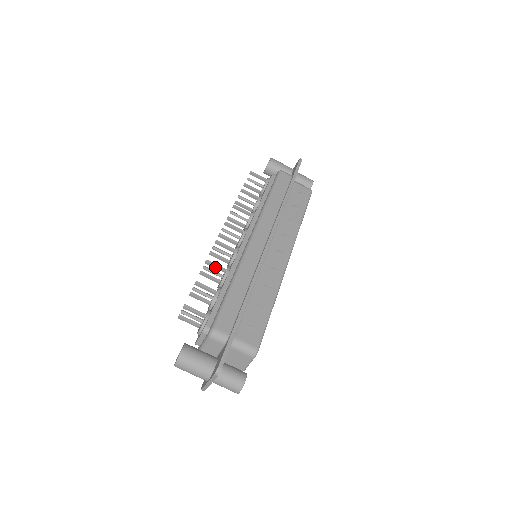
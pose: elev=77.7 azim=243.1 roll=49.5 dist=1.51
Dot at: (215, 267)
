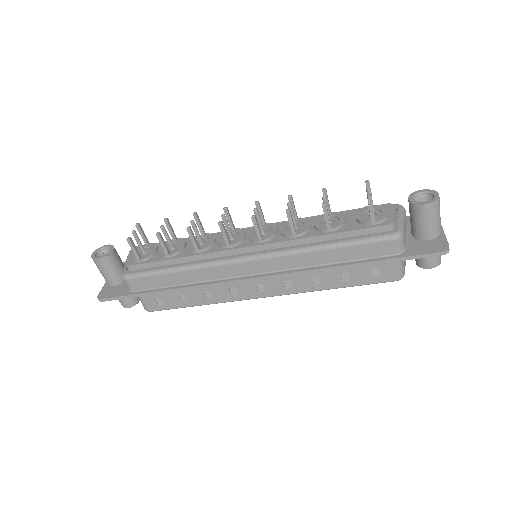
Dot at: (191, 238)
